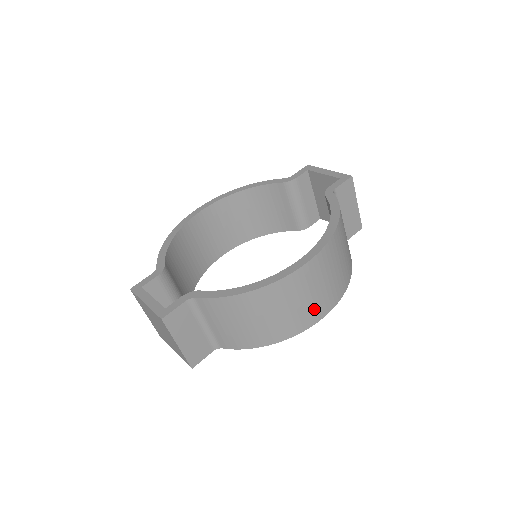
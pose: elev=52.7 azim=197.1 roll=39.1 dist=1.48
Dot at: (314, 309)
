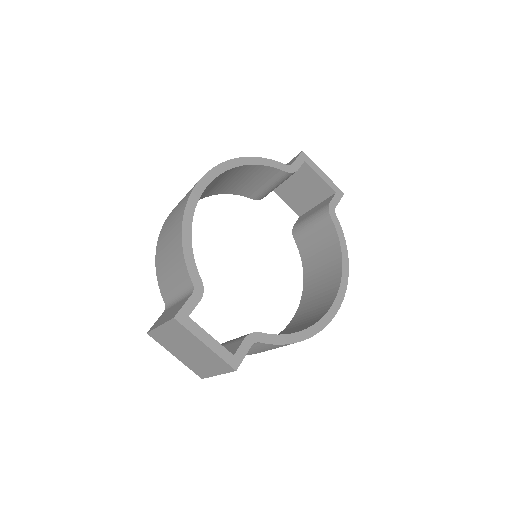
Dot at: occluded
